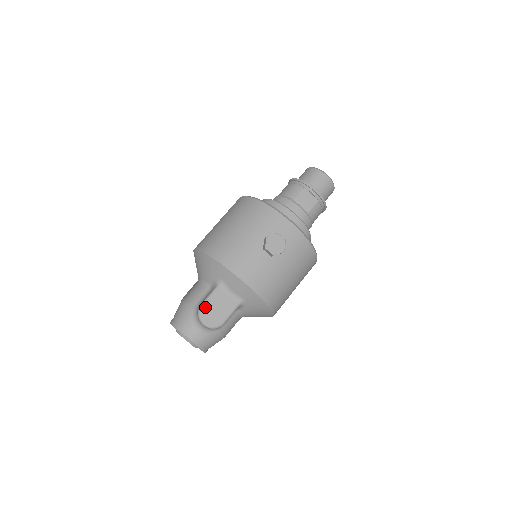
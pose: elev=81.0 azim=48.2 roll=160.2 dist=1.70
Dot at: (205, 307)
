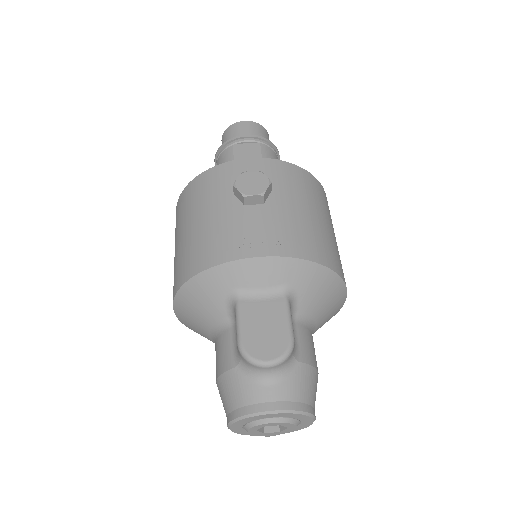
Dot at: (246, 341)
